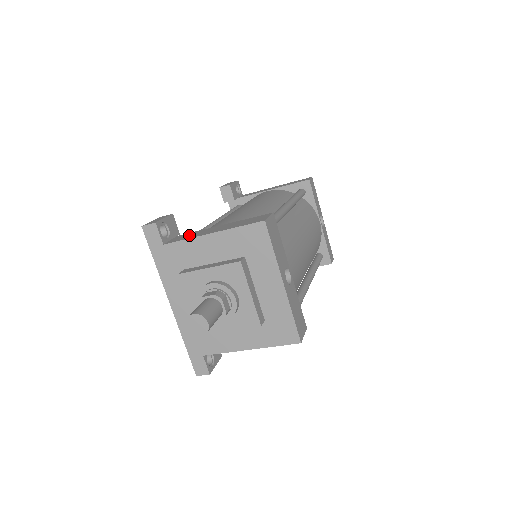
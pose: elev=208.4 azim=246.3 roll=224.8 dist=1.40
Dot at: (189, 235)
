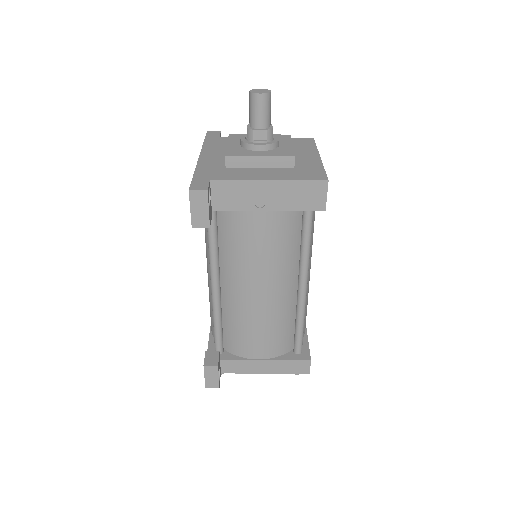
Dot at: occluded
